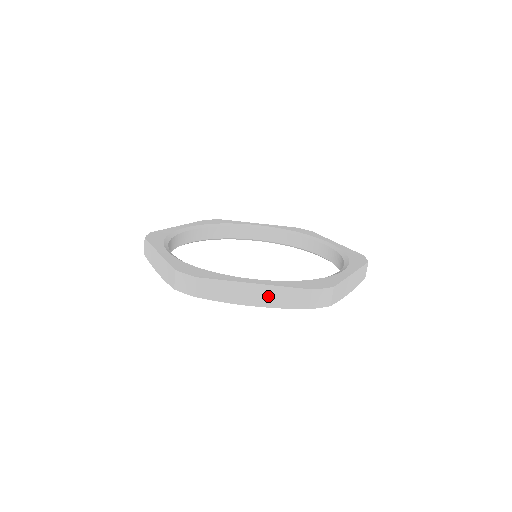
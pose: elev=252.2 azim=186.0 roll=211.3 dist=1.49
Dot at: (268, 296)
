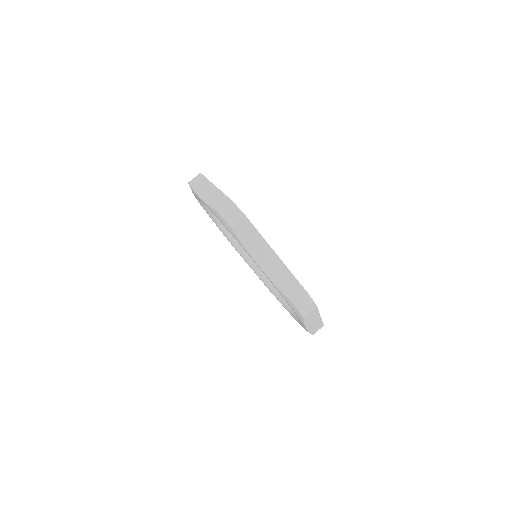
Dot at: (211, 195)
